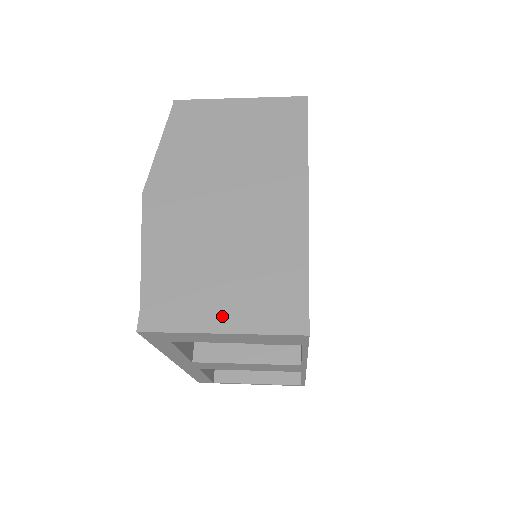
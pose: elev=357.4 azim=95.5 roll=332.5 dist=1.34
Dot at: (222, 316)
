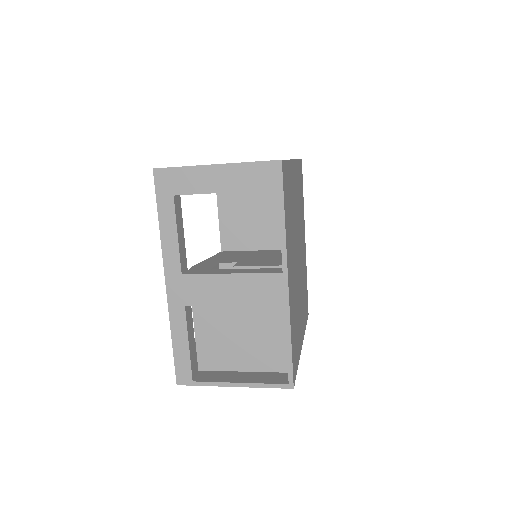
Dot at: occluded
